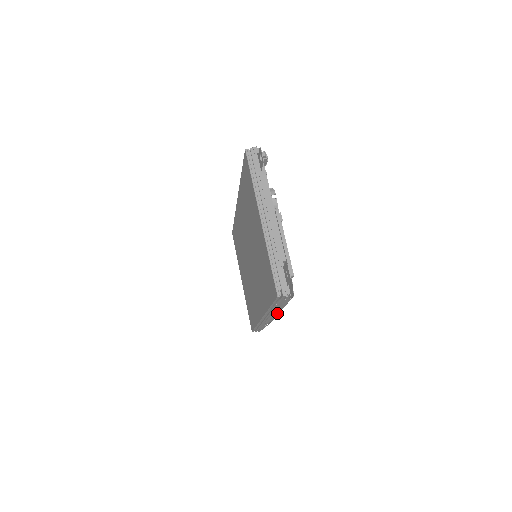
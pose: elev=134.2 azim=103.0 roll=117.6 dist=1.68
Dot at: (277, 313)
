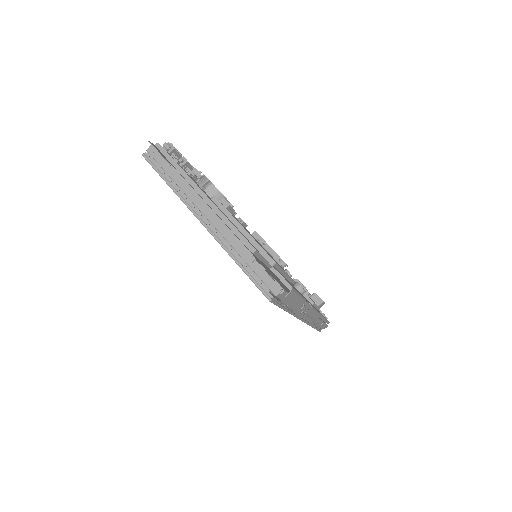
Dot at: occluded
